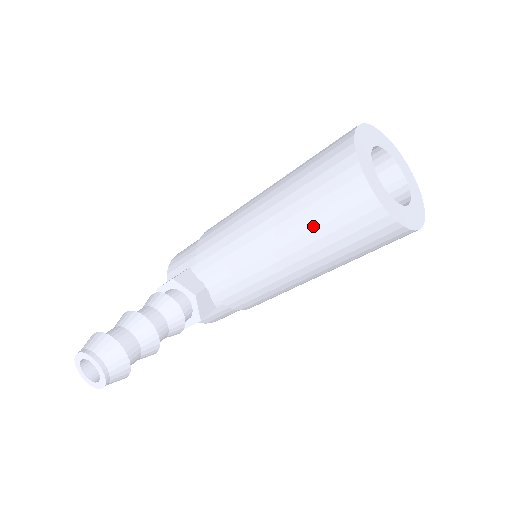
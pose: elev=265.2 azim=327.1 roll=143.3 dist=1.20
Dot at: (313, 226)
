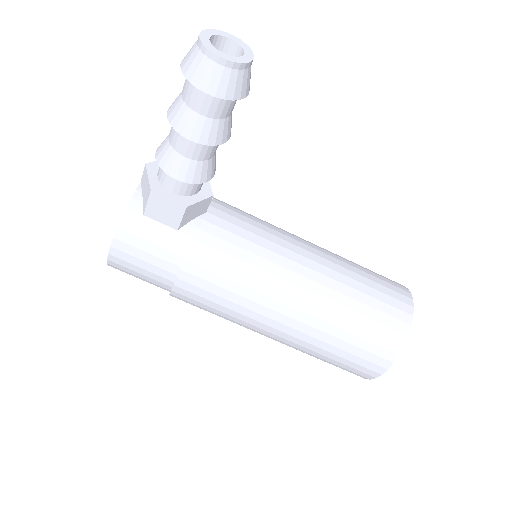
Dot at: (357, 279)
